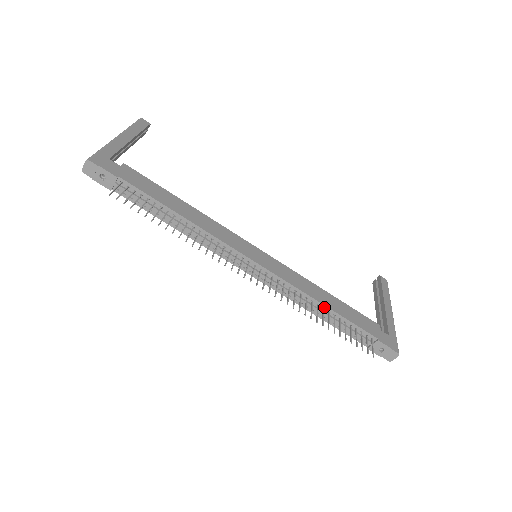
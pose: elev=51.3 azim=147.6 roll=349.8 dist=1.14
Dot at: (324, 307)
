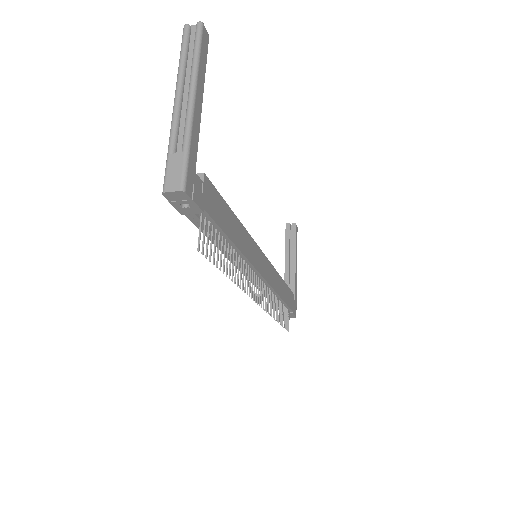
Dot at: (279, 298)
